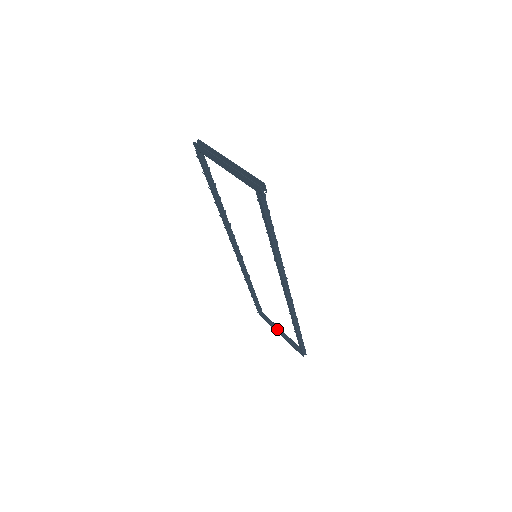
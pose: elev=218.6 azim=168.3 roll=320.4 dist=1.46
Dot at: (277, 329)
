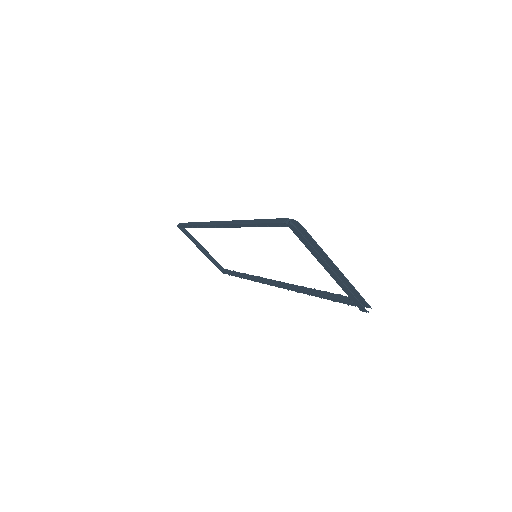
Dot at: (199, 246)
